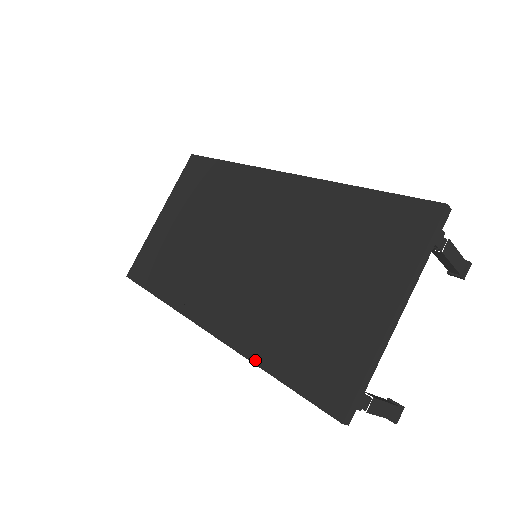
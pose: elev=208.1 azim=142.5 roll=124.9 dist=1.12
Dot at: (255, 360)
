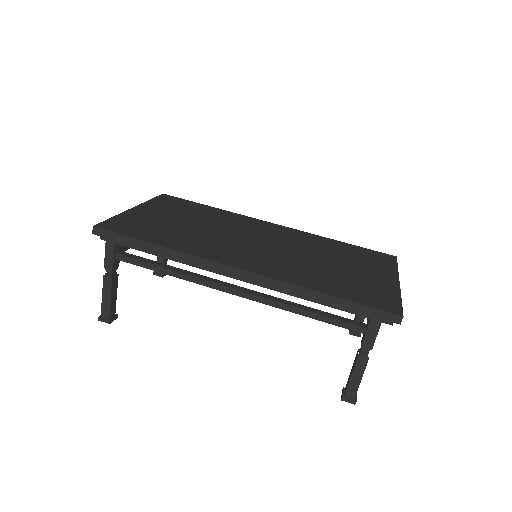
Dot at: (309, 287)
